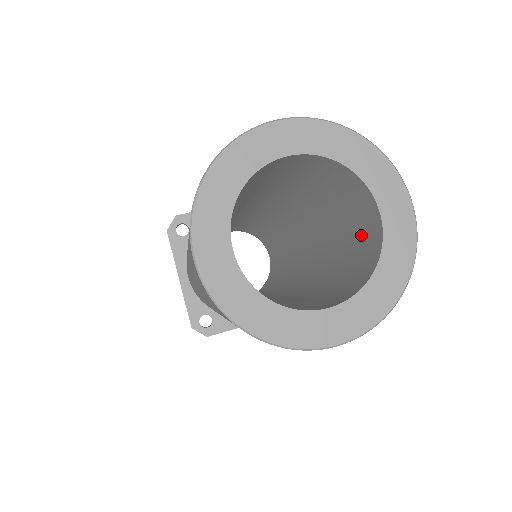
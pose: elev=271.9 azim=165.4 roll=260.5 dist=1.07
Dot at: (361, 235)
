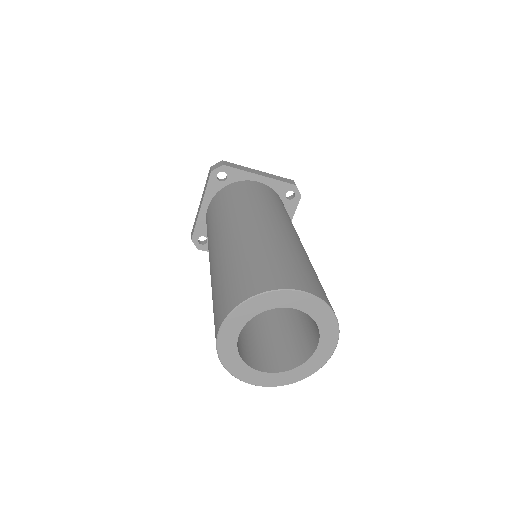
Dot at: occluded
